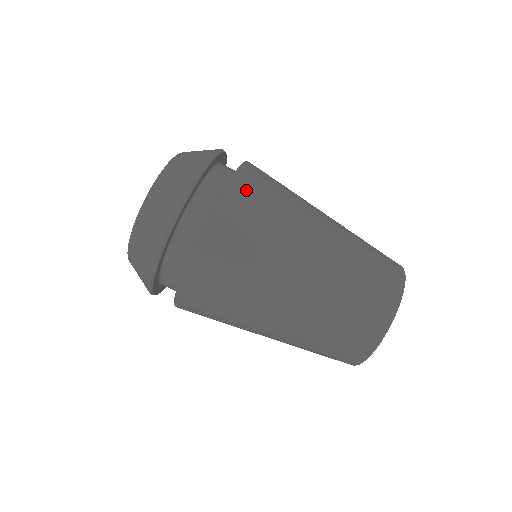
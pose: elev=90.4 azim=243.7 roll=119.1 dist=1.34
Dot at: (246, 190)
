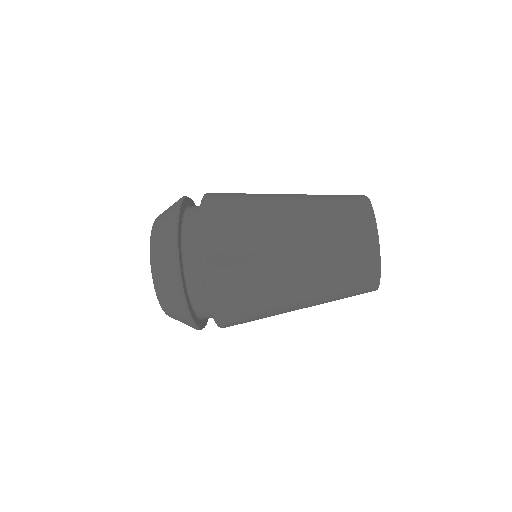
Dot at: (215, 234)
